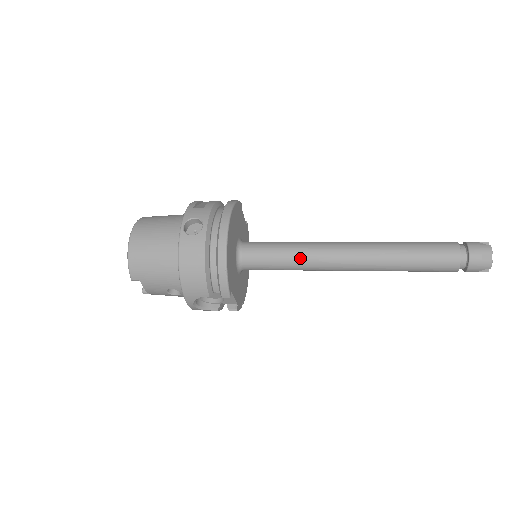
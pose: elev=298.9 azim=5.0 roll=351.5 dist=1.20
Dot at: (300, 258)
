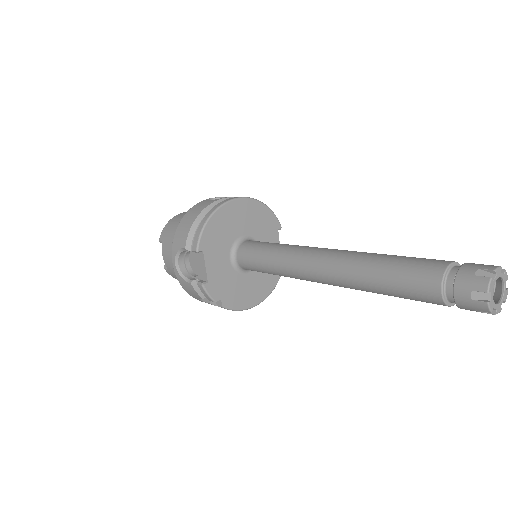
Dot at: (281, 250)
